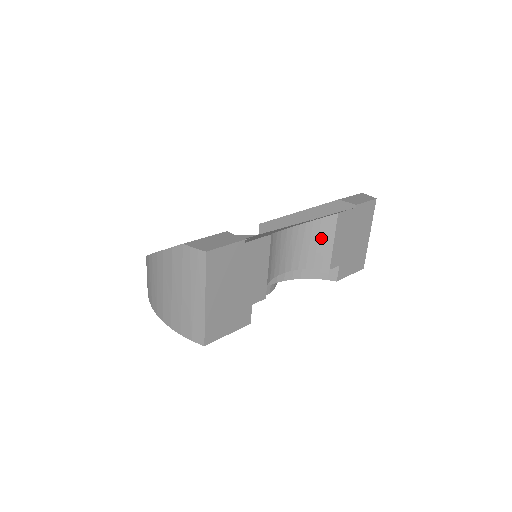
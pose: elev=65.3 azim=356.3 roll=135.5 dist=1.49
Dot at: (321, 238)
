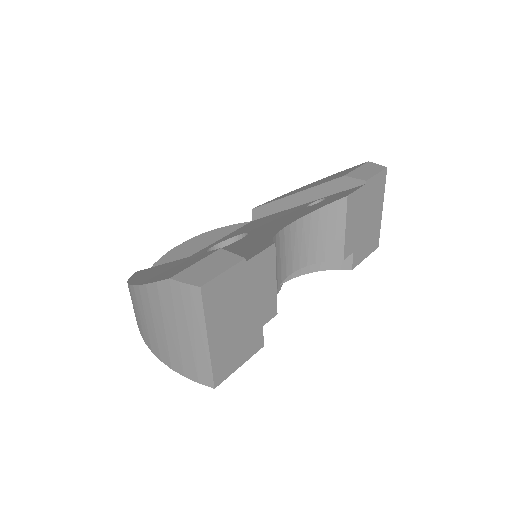
Dot at: (330, 227)
